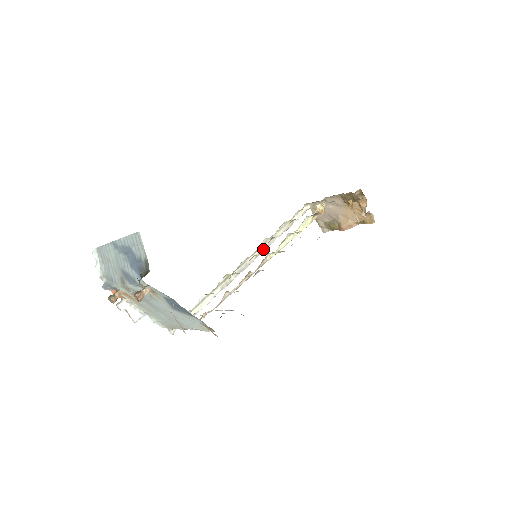
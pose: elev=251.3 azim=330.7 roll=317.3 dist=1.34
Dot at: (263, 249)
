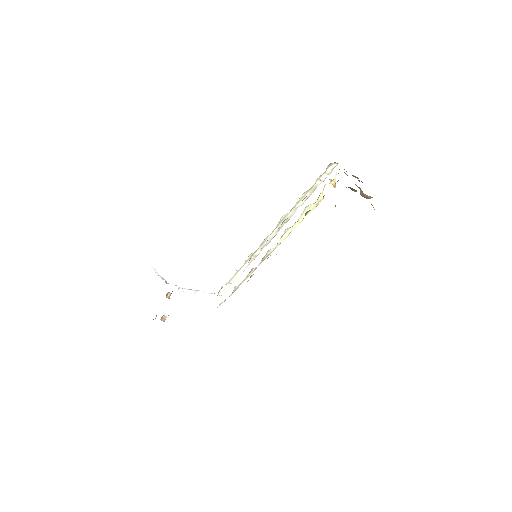
Dot at: occluded
